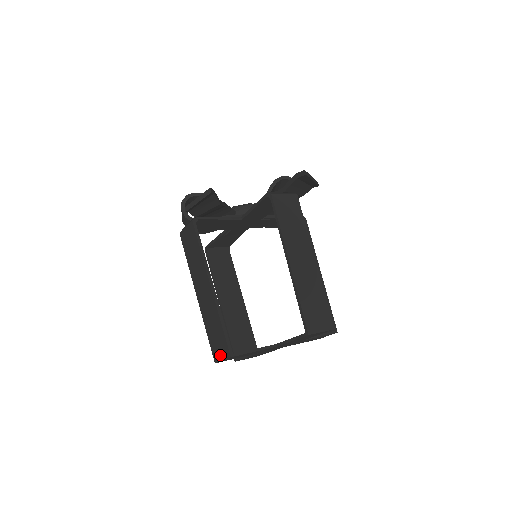
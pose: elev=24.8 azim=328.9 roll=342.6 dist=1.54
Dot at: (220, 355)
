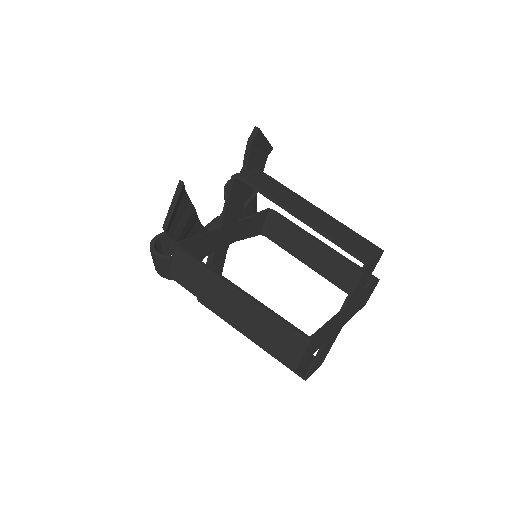
Dot at: (296, 353)
